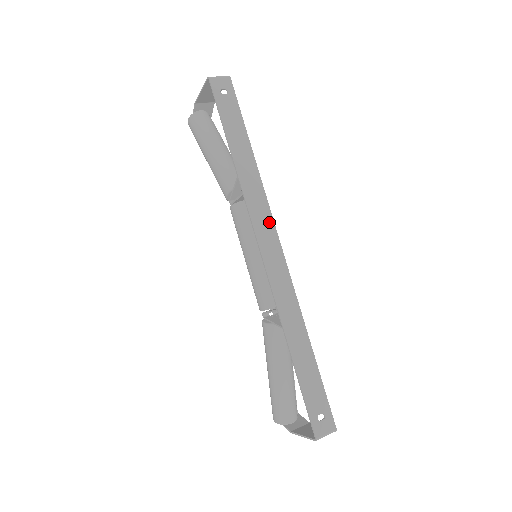
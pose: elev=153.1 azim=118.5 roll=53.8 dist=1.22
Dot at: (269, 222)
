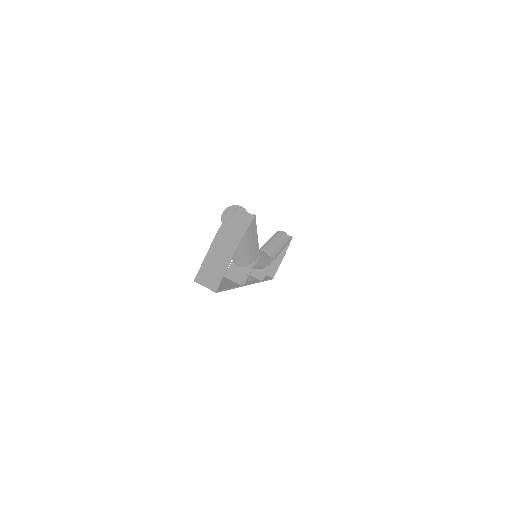
Dot at: occluded
